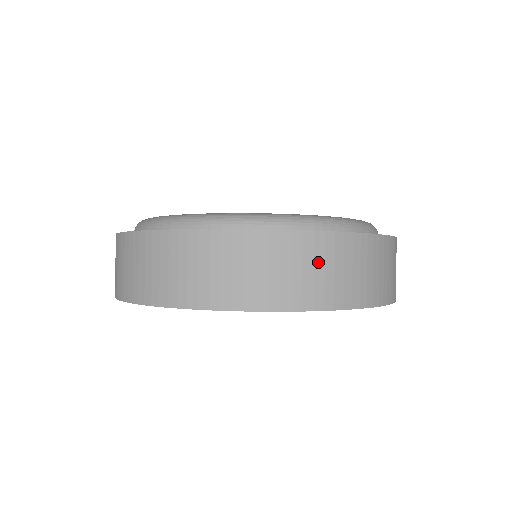
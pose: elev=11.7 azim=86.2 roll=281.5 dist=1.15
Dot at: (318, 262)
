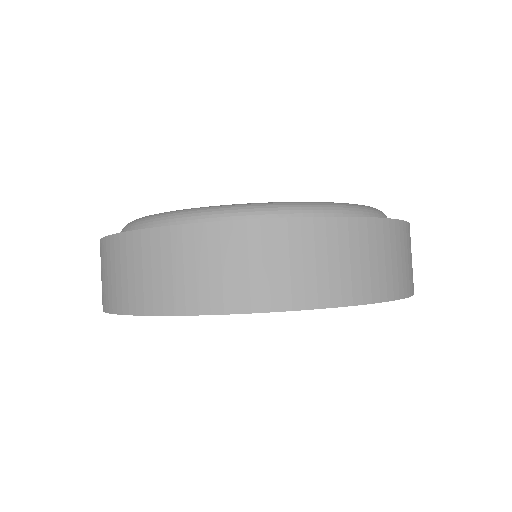
Dot at: (307, 253)
